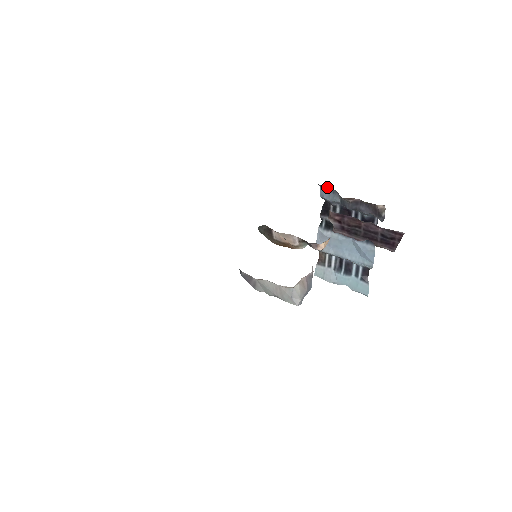
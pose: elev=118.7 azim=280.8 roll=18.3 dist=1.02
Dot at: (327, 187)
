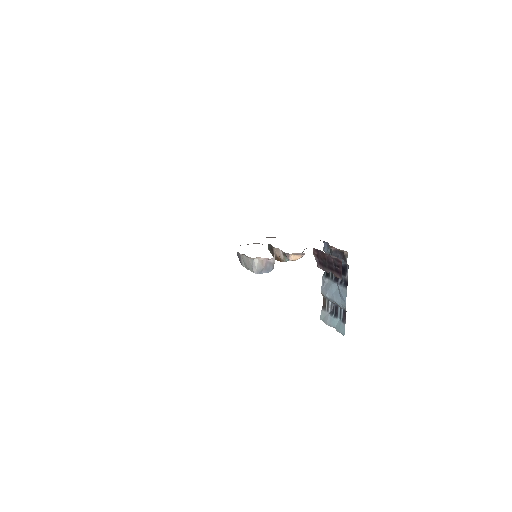
Dot at: (326, 243)
